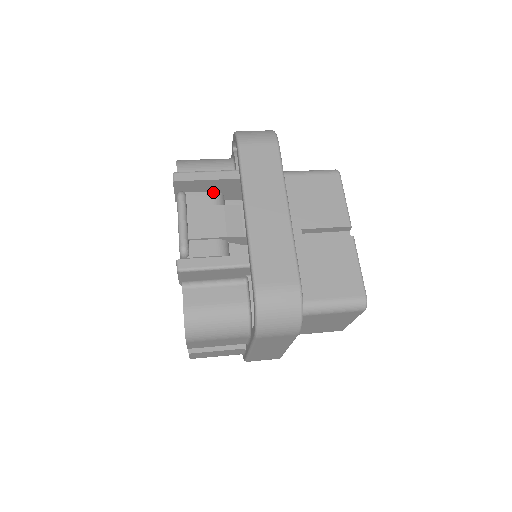
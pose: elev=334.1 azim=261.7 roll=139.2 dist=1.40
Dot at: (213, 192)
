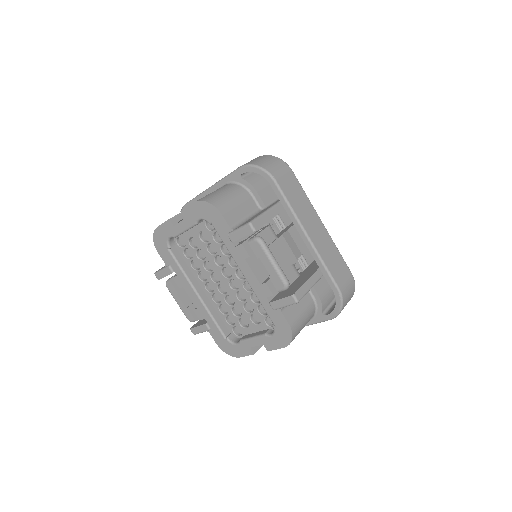
Dot at: (269, 226)
